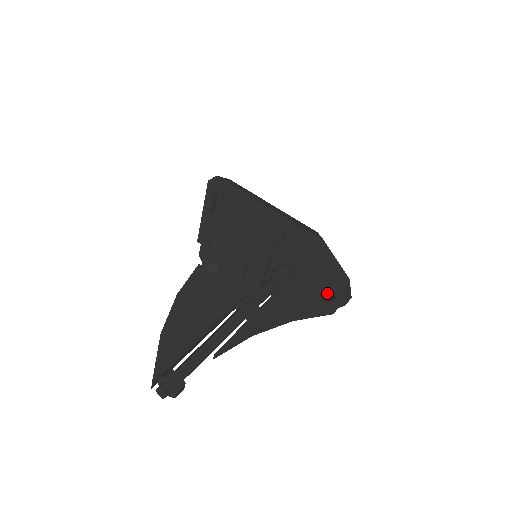
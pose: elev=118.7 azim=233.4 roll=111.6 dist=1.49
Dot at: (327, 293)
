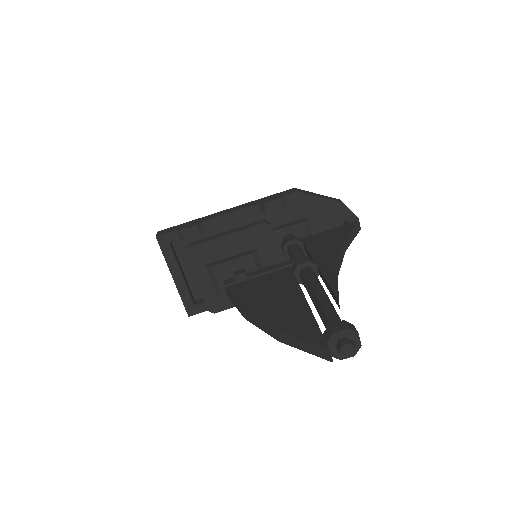
Dot at: occluded
